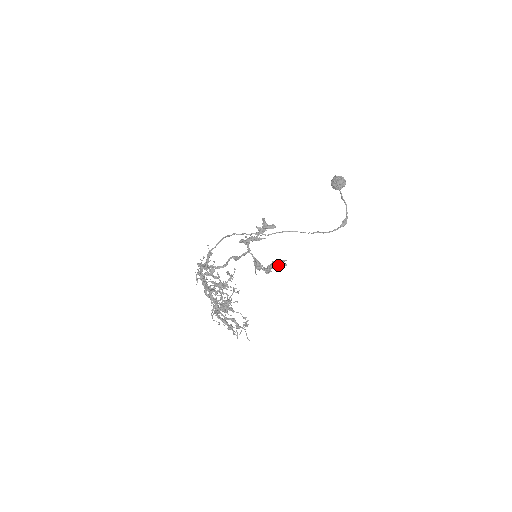
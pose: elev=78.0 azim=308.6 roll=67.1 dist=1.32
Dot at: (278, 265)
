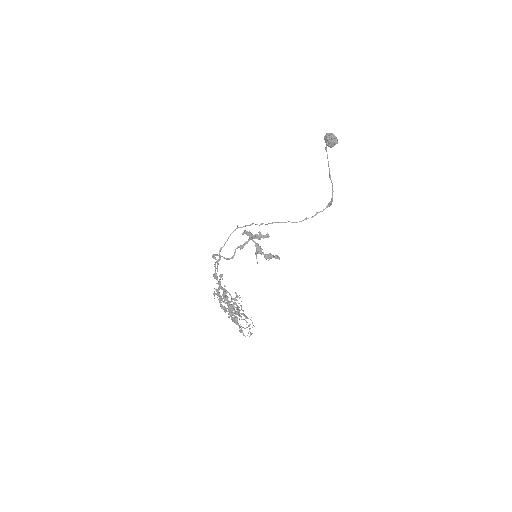
Dot at: occluded
